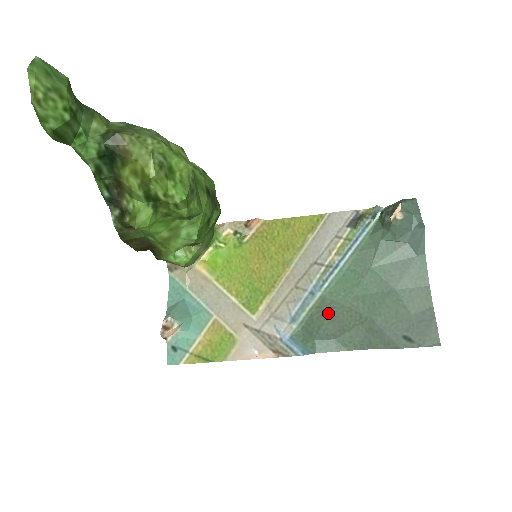
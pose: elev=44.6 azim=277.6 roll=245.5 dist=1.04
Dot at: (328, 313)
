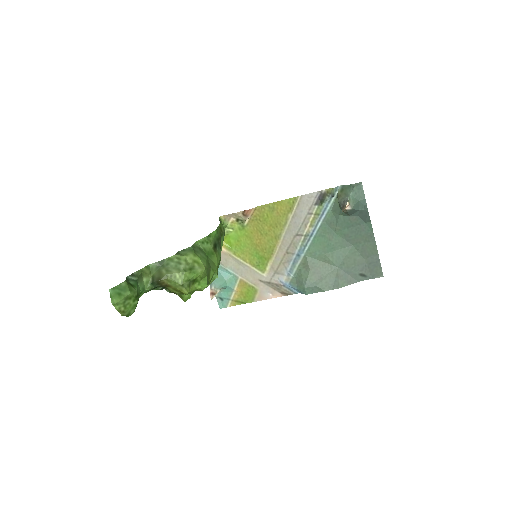
Dot at: (310, 268)
